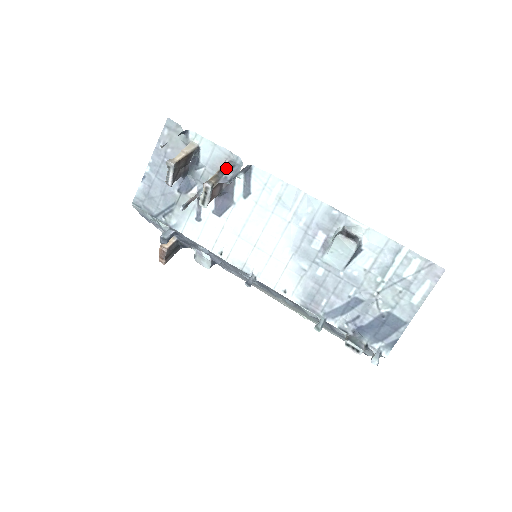
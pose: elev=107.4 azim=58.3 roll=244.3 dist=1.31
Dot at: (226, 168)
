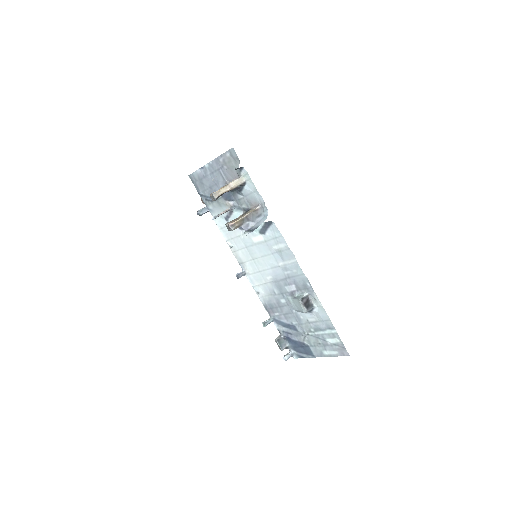
Dot at: (253, 215)
